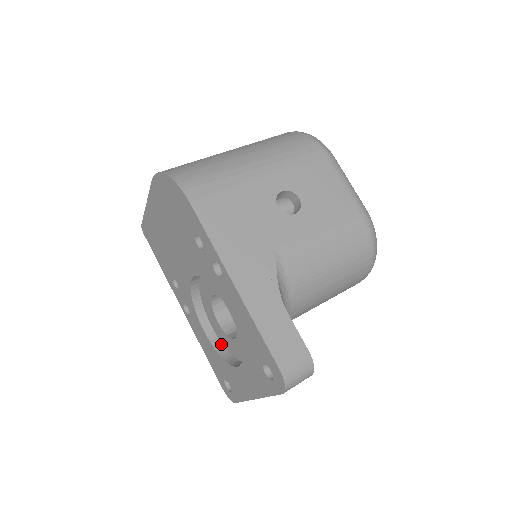
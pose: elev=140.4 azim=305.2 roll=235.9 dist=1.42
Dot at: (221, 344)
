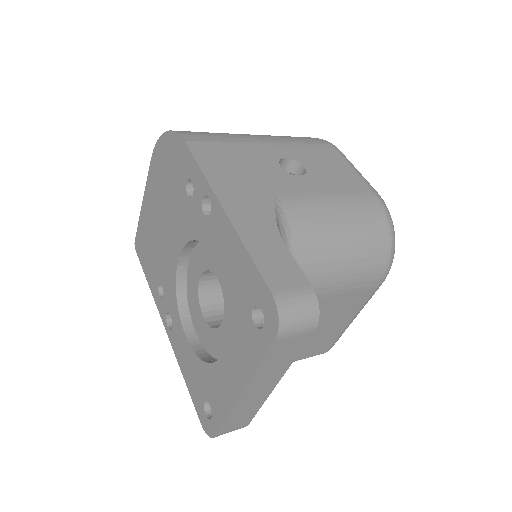
Dot at: (205, 351)
